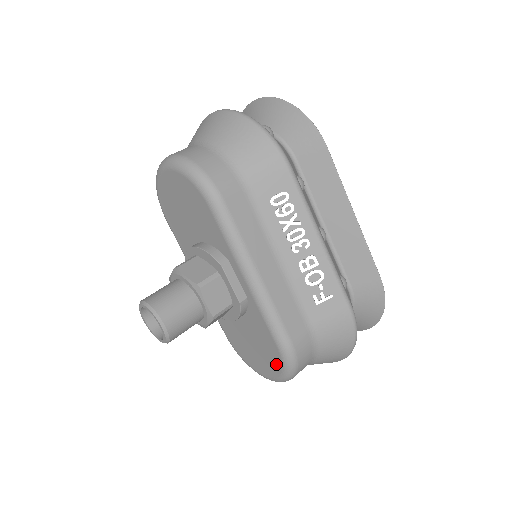
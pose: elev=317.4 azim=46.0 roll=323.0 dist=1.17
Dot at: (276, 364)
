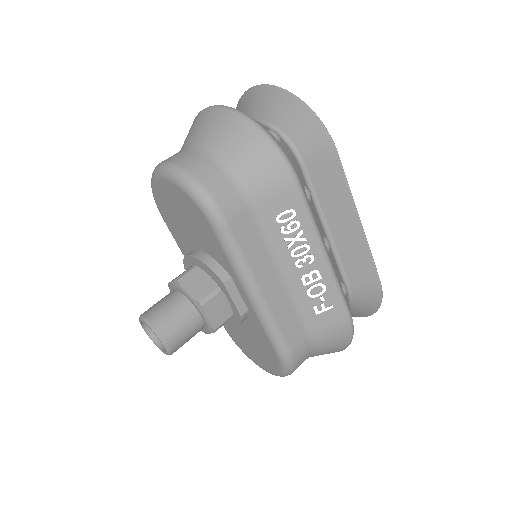
Dot at: (274, 365)
